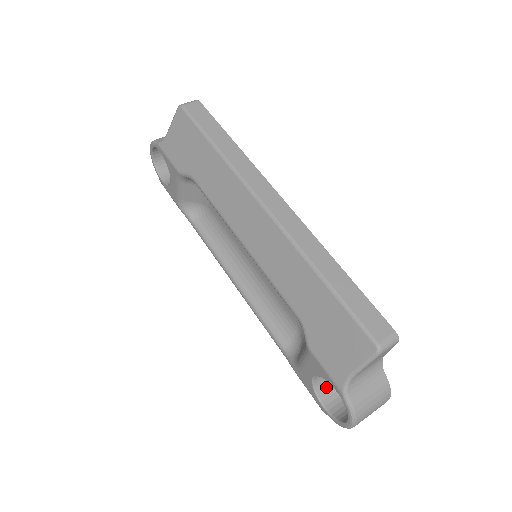
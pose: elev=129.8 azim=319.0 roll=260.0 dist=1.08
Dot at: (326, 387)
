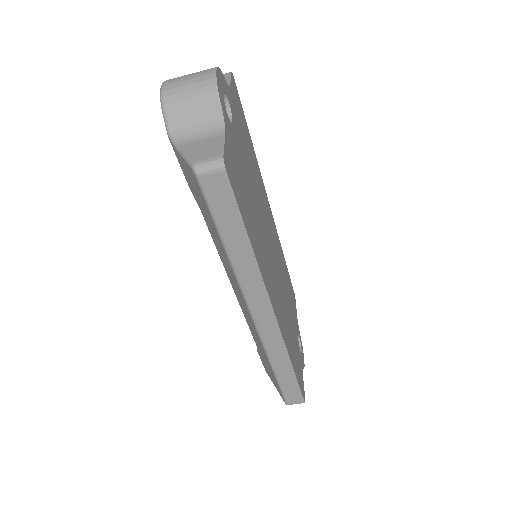
Dot at: occluded
